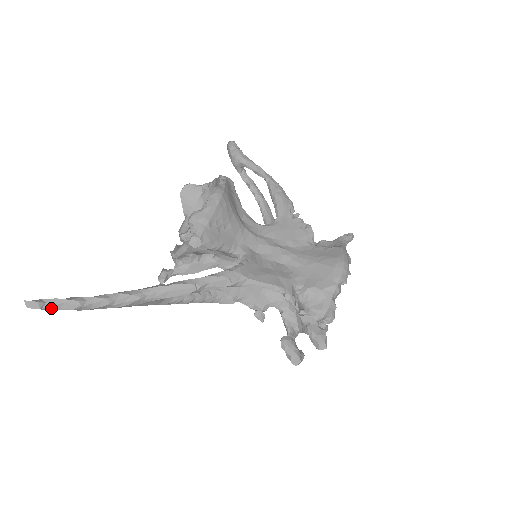
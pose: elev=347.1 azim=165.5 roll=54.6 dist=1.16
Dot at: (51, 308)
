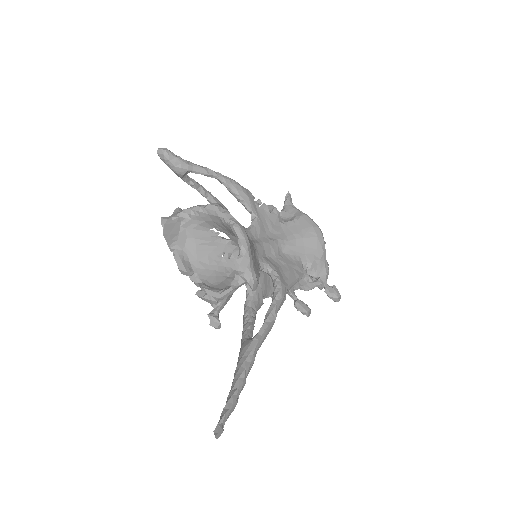
Dot at: (224, 423)
